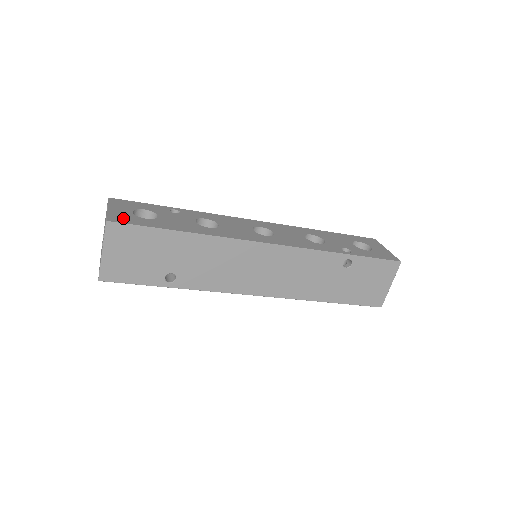
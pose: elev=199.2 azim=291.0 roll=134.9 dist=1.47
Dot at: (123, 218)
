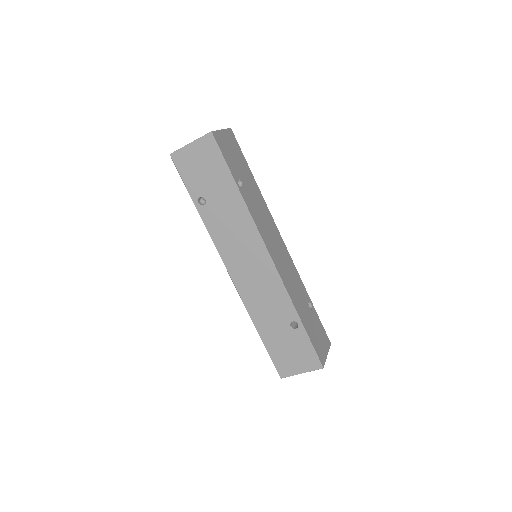
Dot at: occluded
